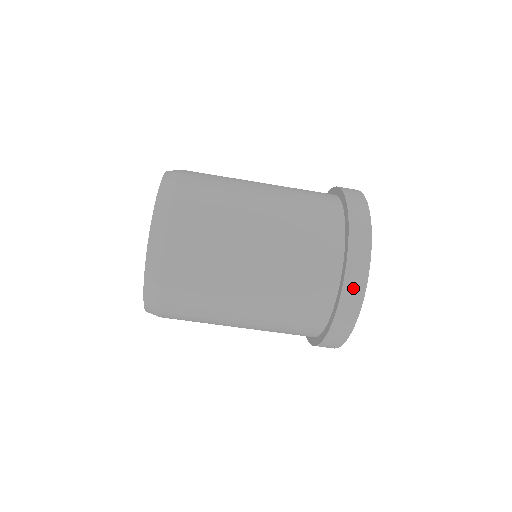
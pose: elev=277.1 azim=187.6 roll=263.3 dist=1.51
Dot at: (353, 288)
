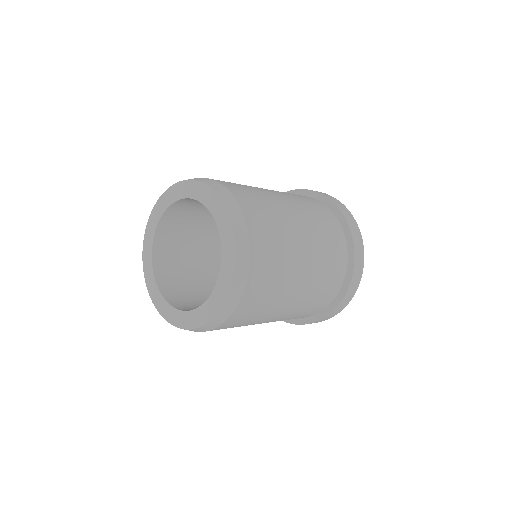
Dot at: (343, 304)
